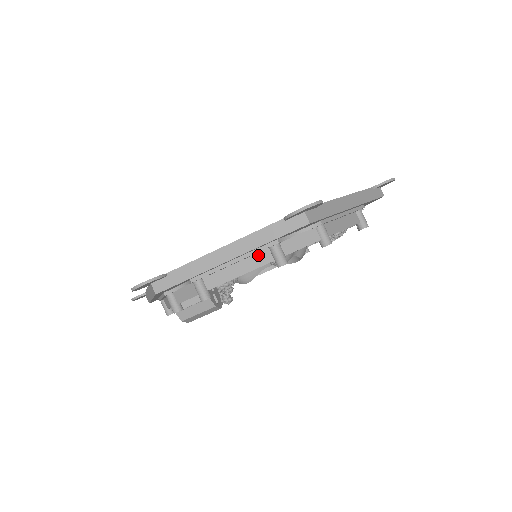
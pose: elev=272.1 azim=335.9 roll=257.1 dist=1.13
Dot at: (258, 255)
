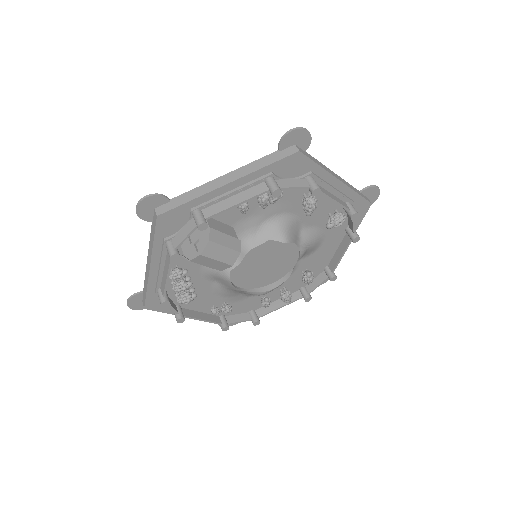
Dot at: (341, 200)
